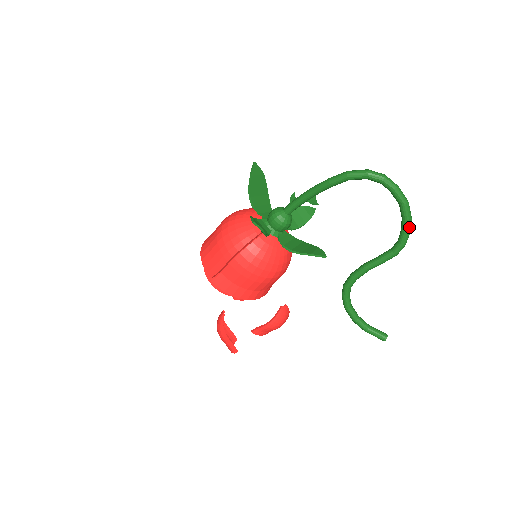
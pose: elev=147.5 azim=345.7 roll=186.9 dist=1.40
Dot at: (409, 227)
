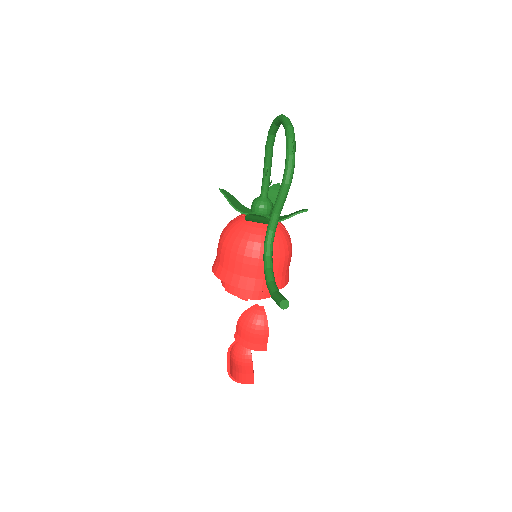
Dot at: (289, 147)
